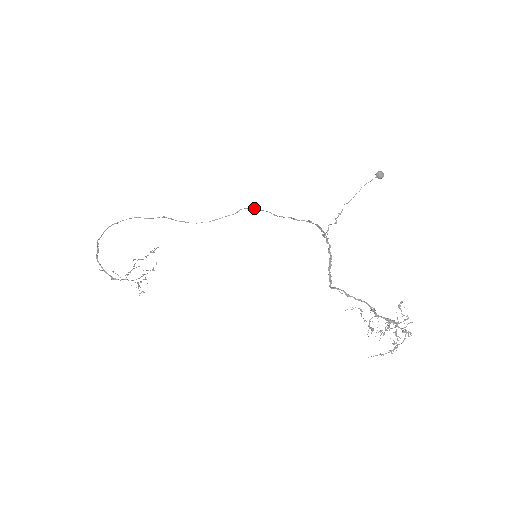
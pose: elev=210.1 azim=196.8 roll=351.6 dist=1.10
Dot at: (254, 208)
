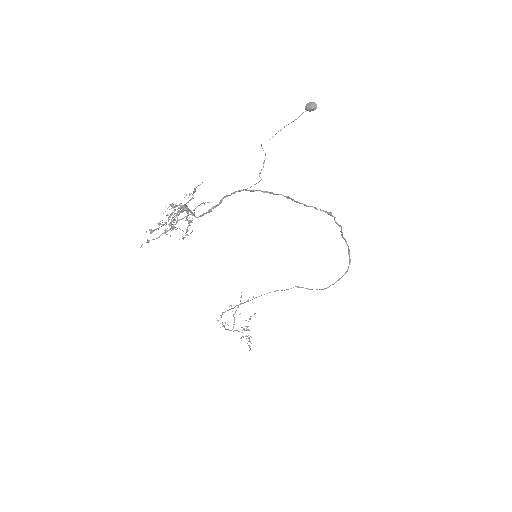
Dot at: (348, 246)
